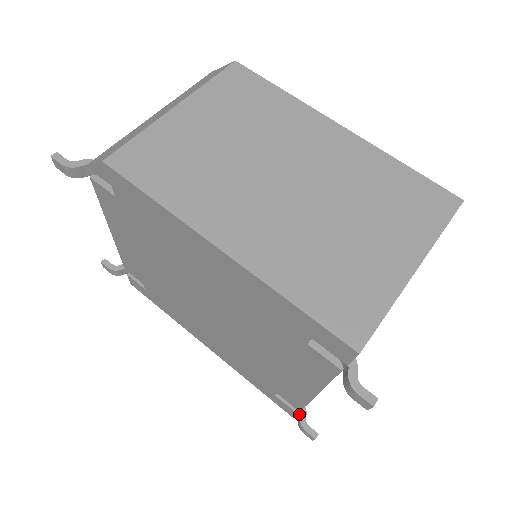
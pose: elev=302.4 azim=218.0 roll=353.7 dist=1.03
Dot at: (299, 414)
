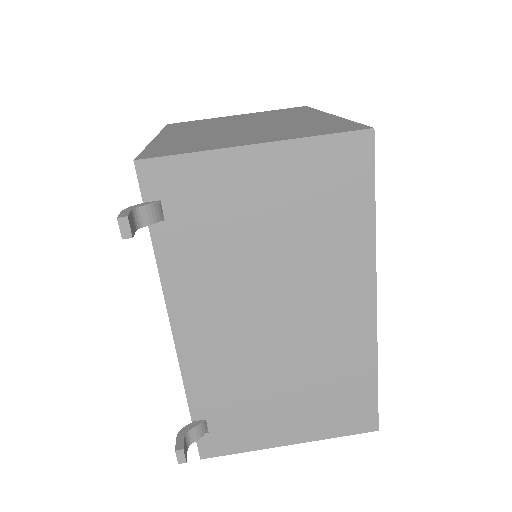
Dot at: (192, 428)
